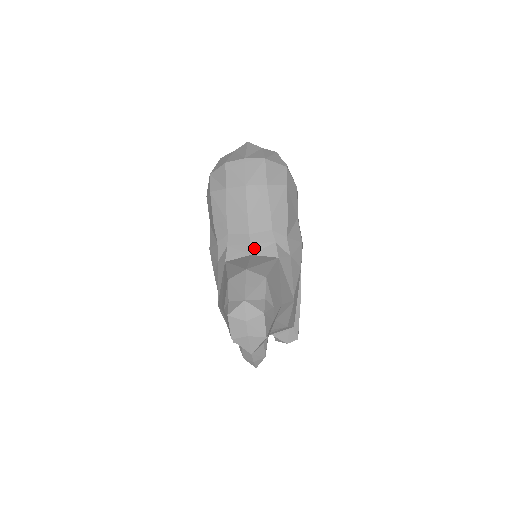
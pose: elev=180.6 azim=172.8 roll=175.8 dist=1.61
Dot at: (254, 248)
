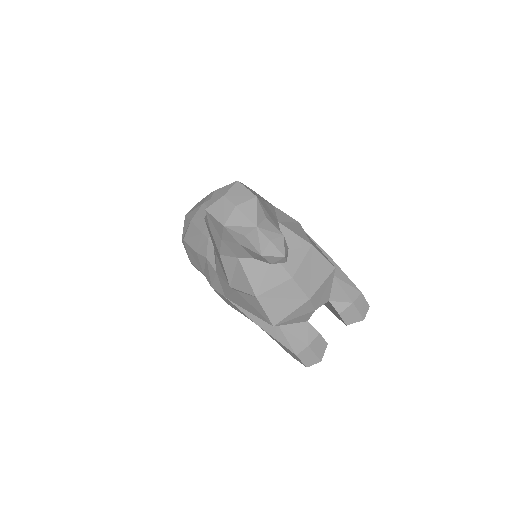
Dot at: occluded
